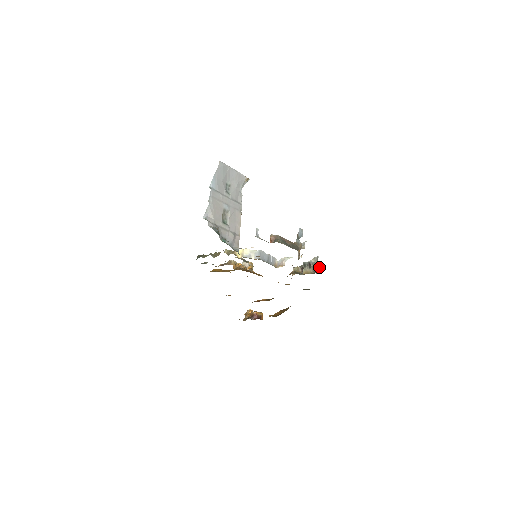
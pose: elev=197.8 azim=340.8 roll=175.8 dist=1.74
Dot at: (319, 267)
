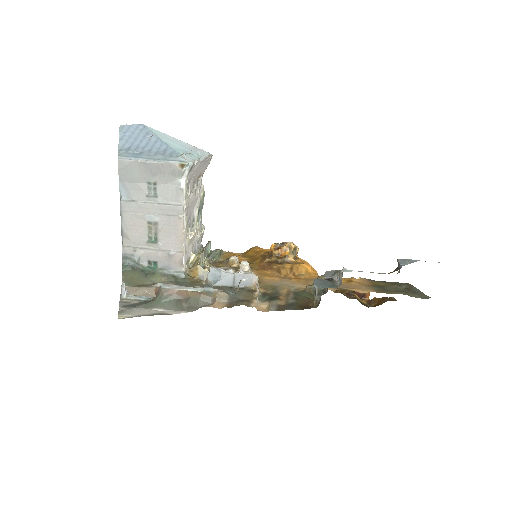
Dot at: (398, 265)
